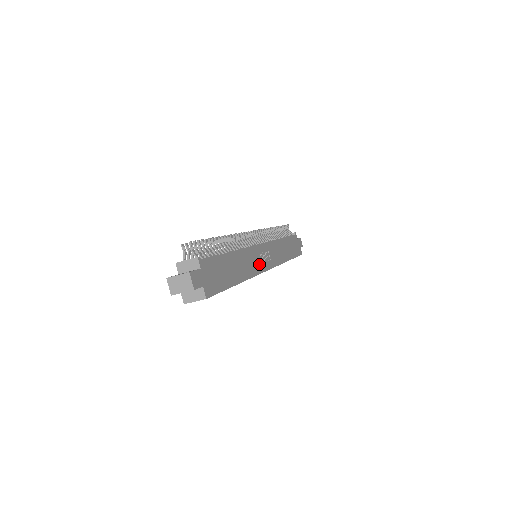
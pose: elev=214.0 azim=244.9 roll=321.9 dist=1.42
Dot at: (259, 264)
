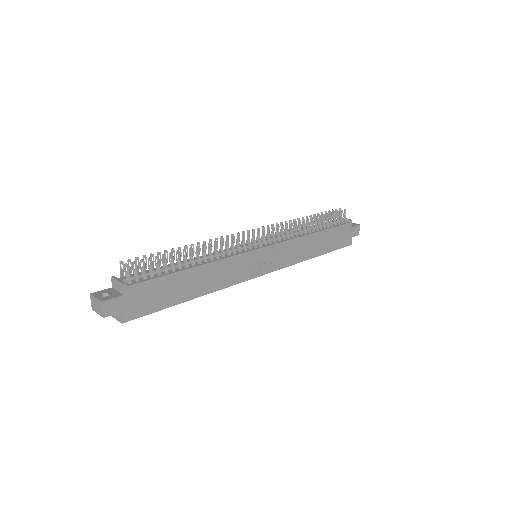
Dot at: (245, 272)
